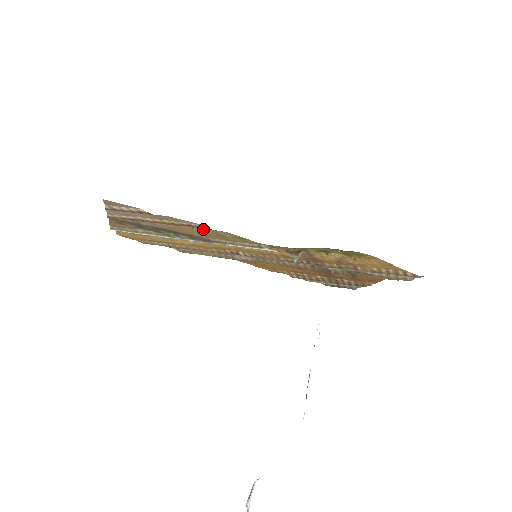
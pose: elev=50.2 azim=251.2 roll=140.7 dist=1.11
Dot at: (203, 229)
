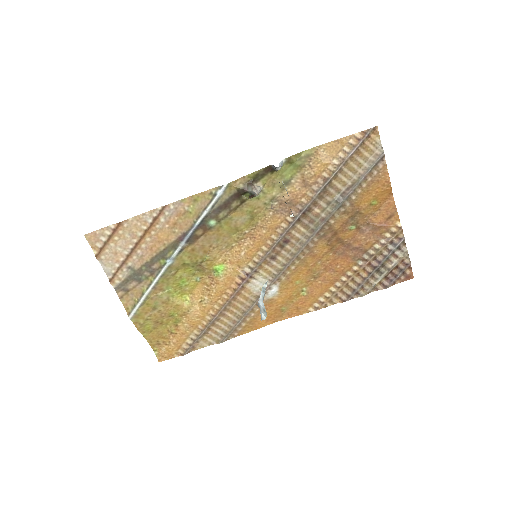
Dot at: (168, 218)
